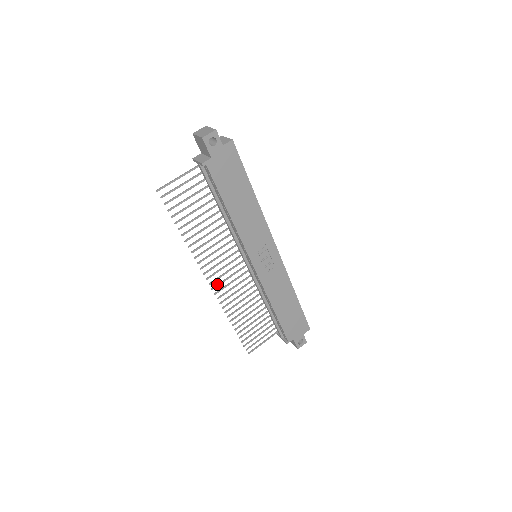
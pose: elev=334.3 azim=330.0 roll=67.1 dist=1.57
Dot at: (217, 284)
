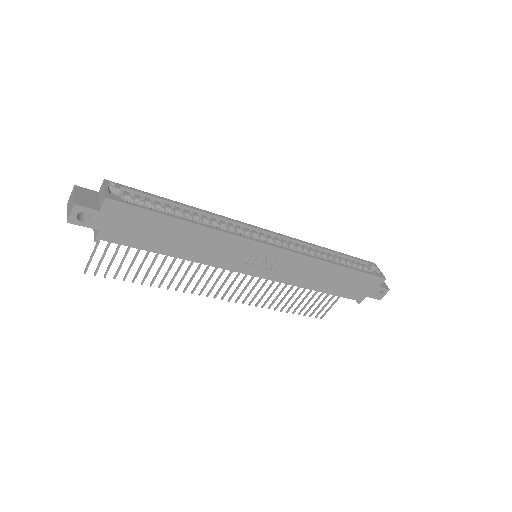
Dot at: occluded
